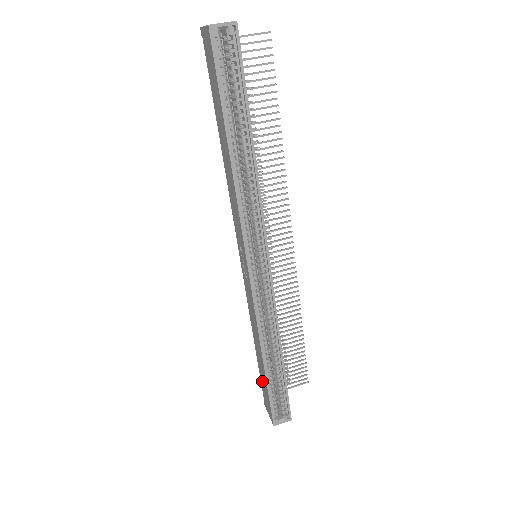
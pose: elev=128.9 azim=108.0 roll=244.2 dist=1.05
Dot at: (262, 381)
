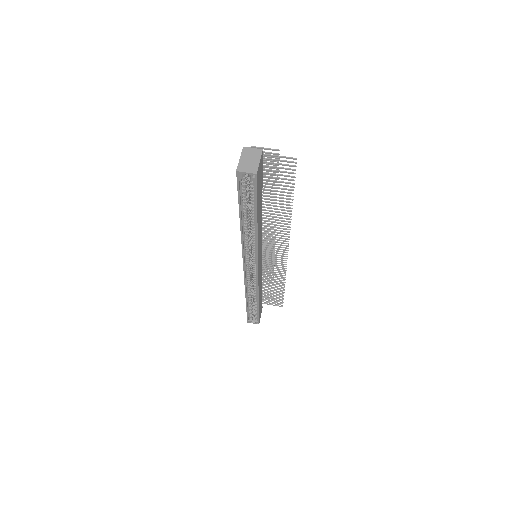
Dot at: occluded
